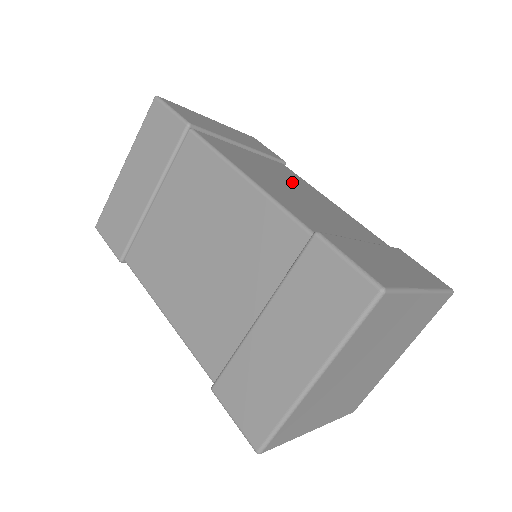
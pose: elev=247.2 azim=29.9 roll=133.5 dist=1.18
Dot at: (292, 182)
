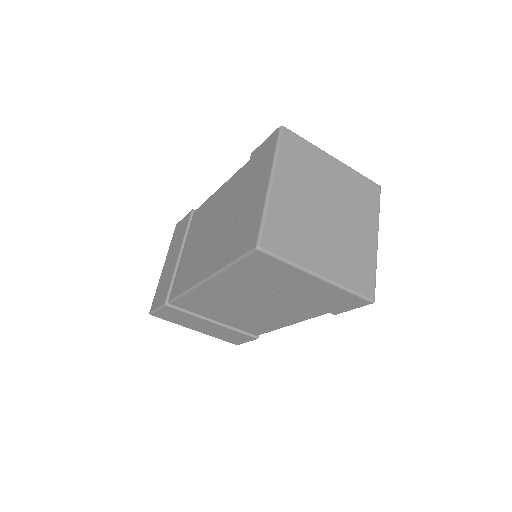
Dot at: occluded
